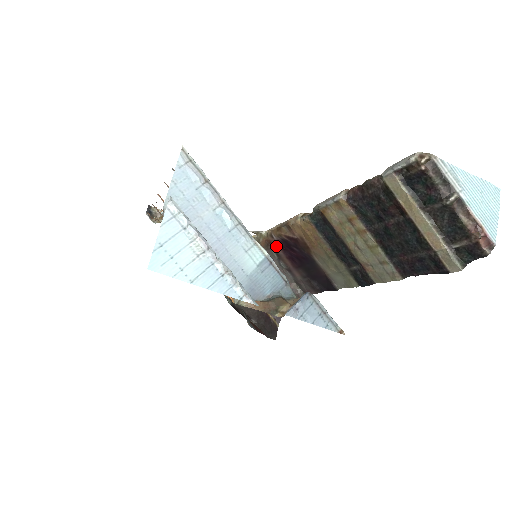
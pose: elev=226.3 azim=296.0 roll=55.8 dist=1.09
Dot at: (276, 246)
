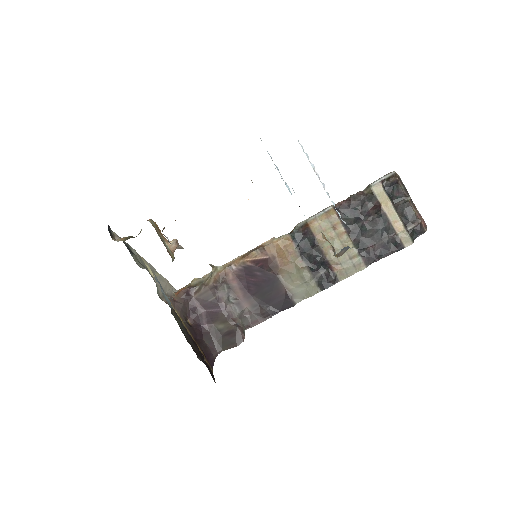
Dot at: (232, 278)
